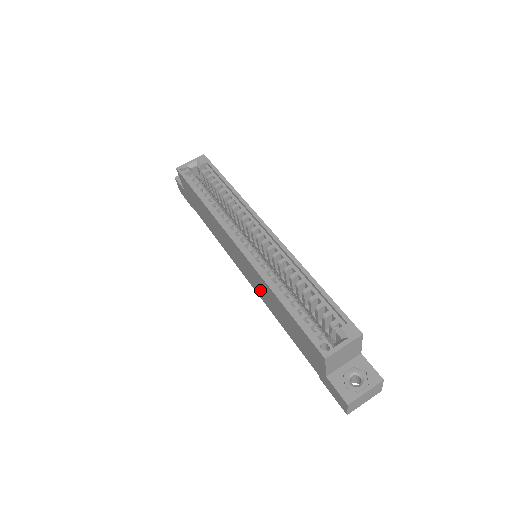
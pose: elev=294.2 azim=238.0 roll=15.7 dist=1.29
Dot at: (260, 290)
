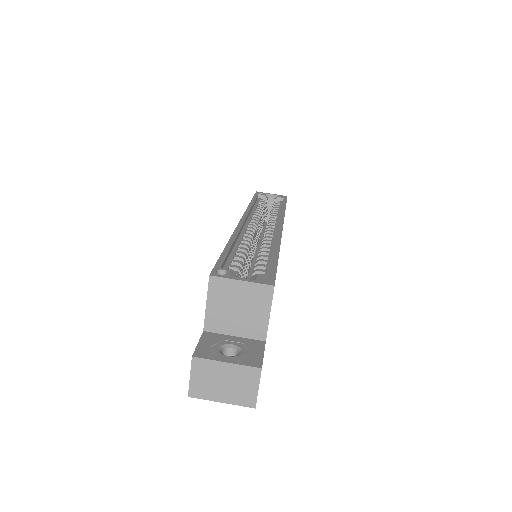
Dot at: occluded
